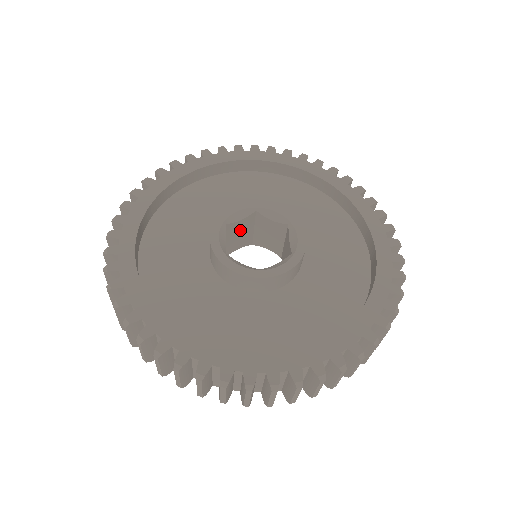
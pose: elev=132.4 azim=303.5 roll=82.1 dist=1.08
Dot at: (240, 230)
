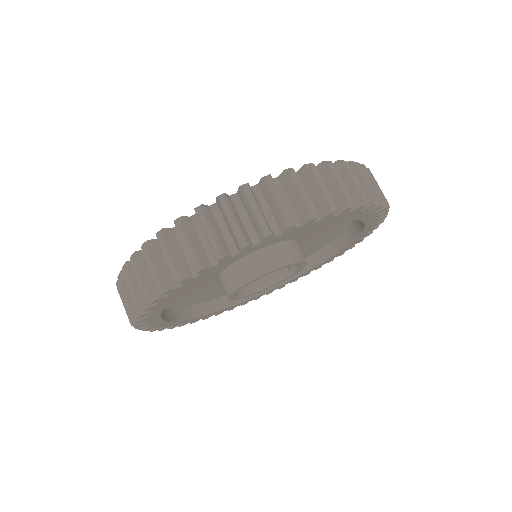
Dot at: occluded
